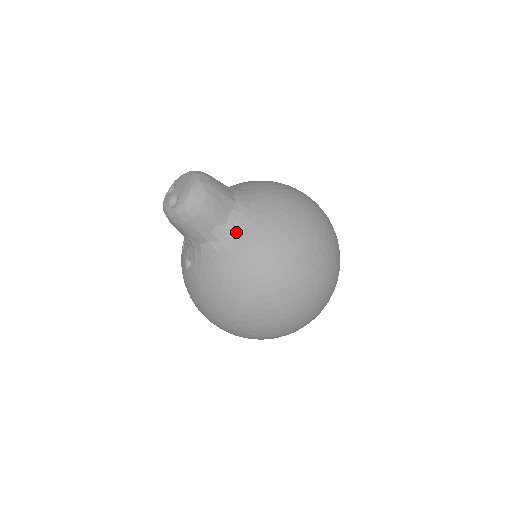
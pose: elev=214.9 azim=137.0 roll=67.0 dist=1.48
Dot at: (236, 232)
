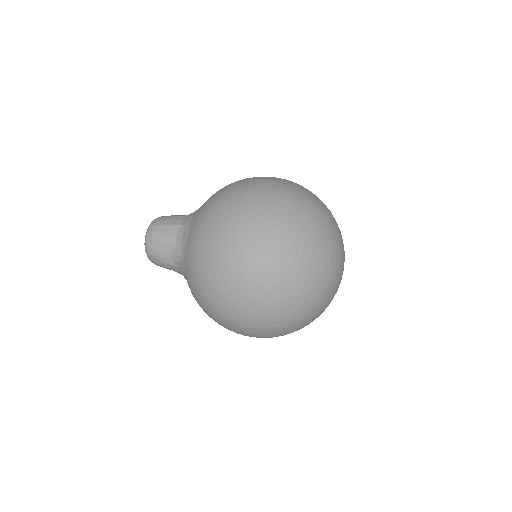
Dot at: (183, 250)
